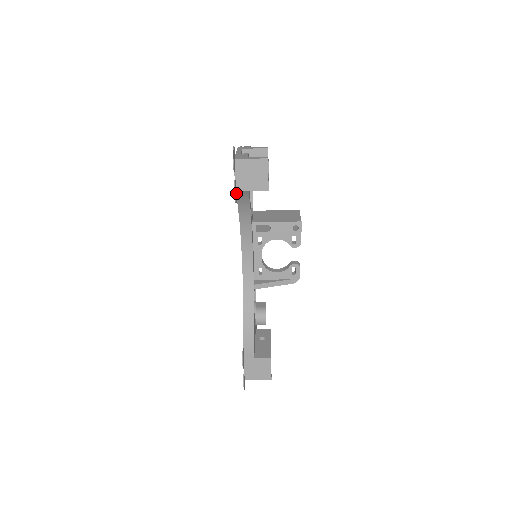
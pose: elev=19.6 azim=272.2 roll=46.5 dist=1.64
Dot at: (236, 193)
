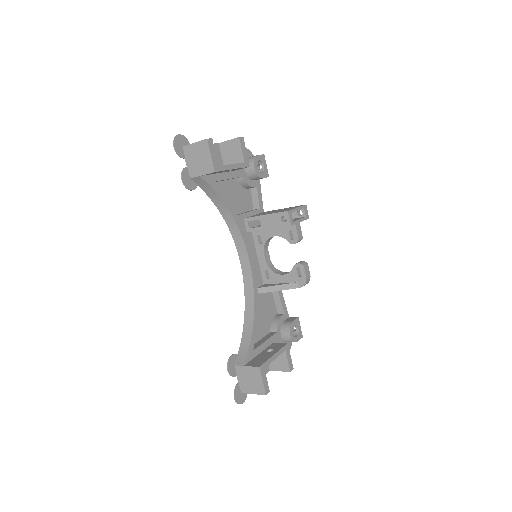
Dot at: (193, 181)
